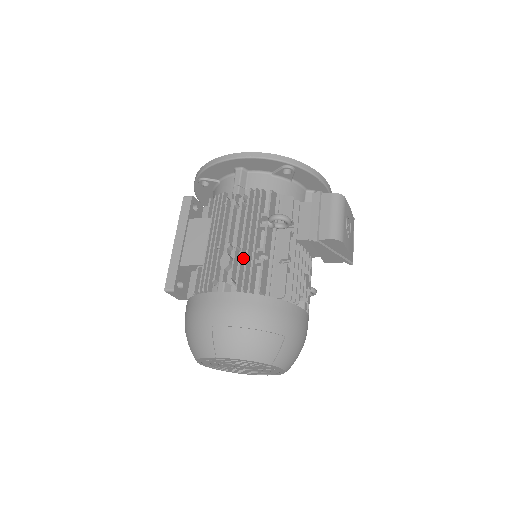
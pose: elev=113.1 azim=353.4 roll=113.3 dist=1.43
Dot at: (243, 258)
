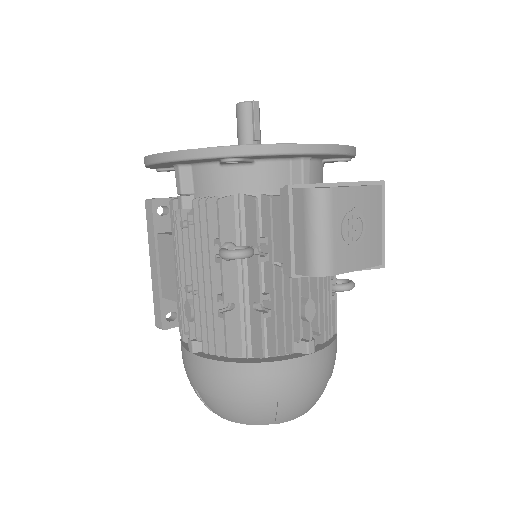
Dot at: (205, 307)
